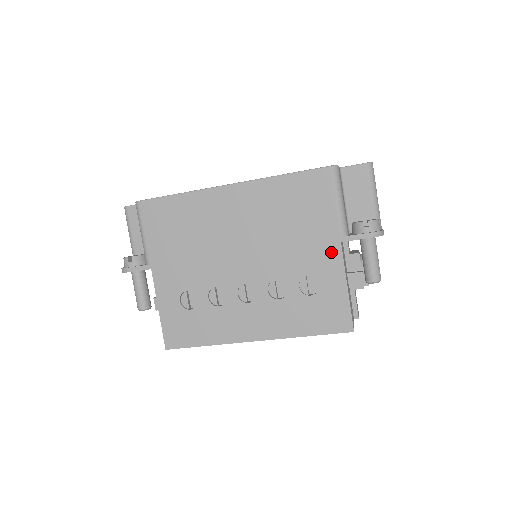
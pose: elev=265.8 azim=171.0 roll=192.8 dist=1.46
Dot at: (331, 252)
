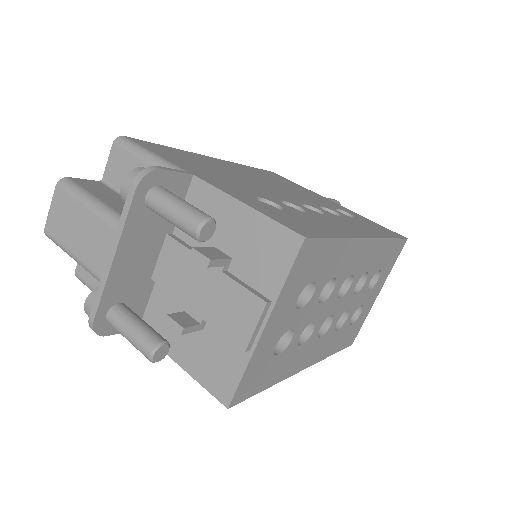
Dot at: (330, 202)
